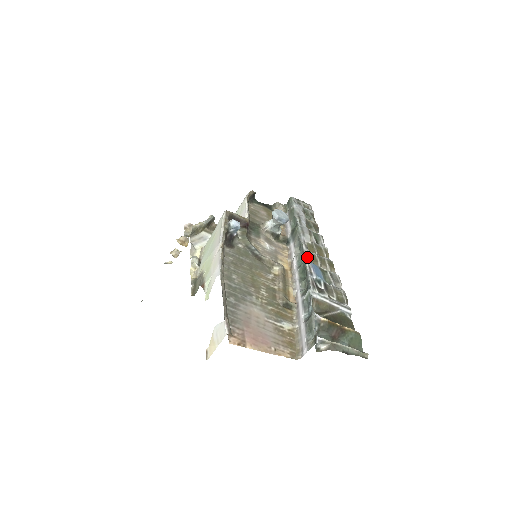
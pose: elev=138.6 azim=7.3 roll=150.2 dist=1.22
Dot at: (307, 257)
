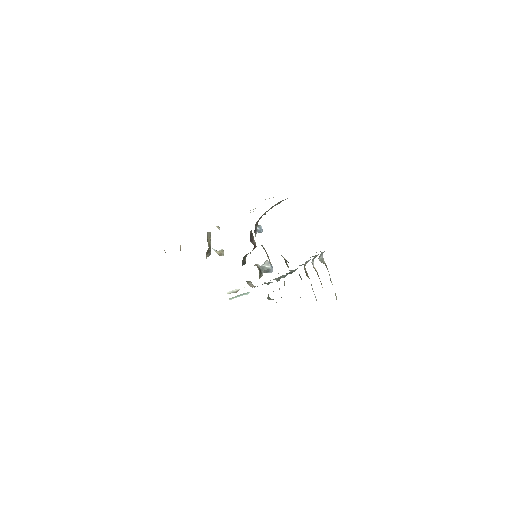
Dot at: occluded
